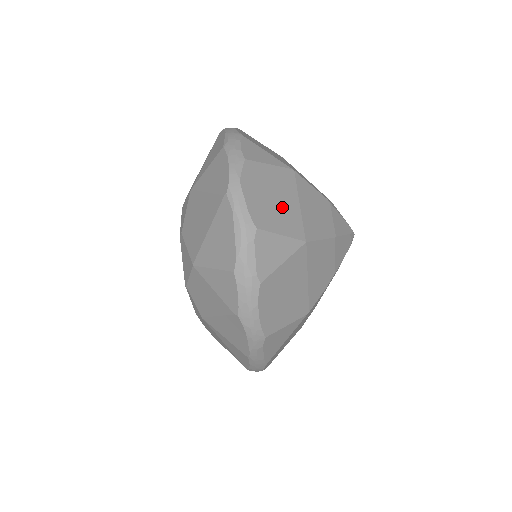
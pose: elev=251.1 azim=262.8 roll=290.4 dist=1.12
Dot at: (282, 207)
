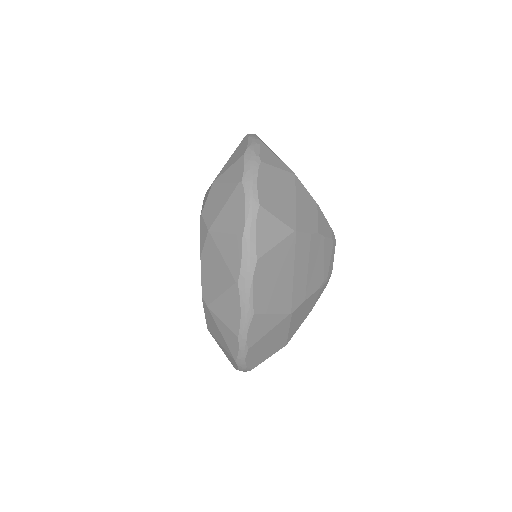
Dot at: occluded
